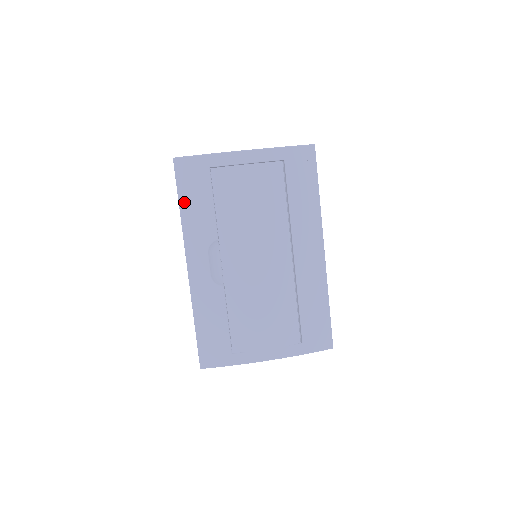
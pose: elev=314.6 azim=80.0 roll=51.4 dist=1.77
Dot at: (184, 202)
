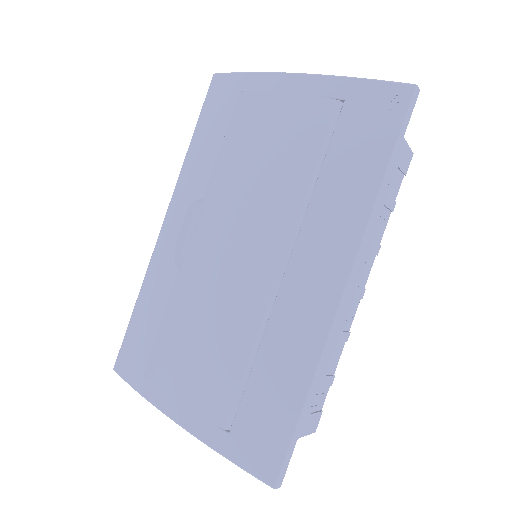
Dot at: (197, 134)
